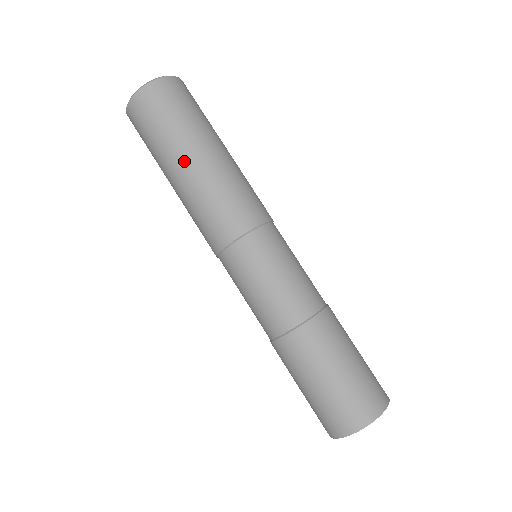
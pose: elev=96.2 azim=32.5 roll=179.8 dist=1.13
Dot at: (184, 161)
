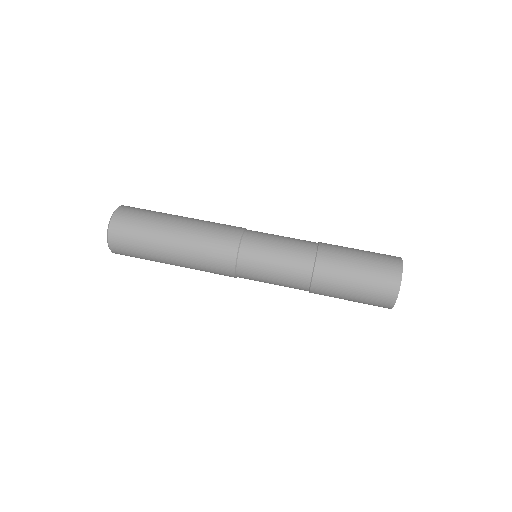
Dot at: (170, 238)
